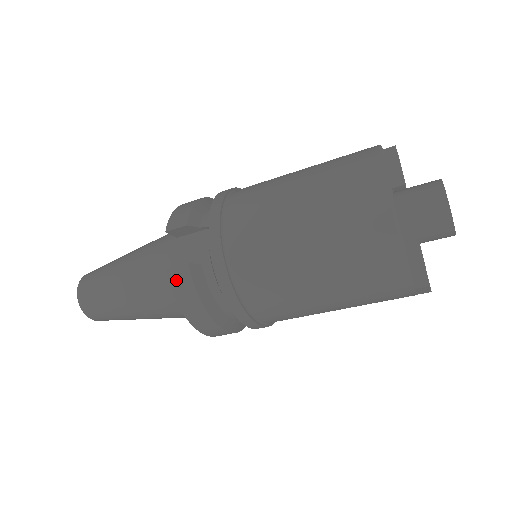
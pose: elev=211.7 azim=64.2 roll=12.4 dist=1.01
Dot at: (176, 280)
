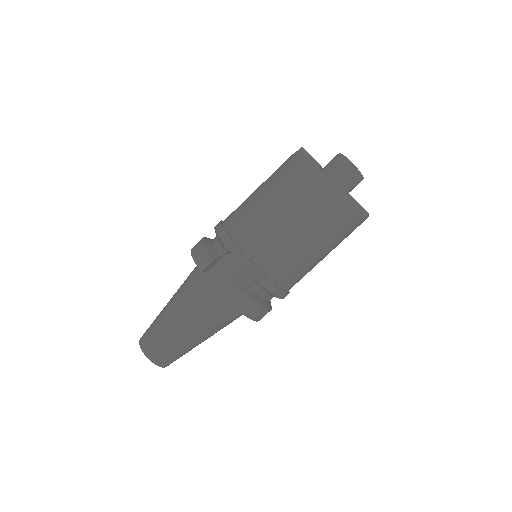
Dot at: (229, 296)
